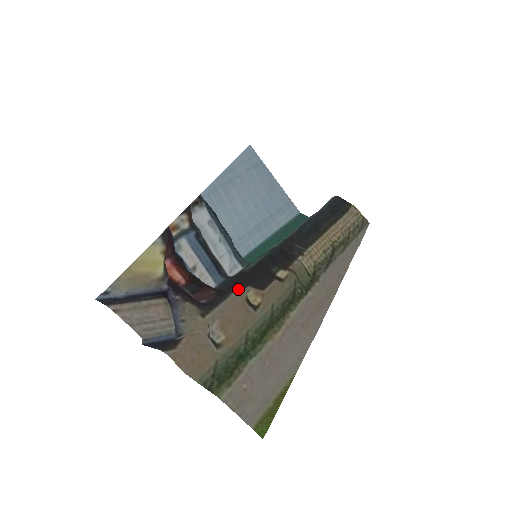
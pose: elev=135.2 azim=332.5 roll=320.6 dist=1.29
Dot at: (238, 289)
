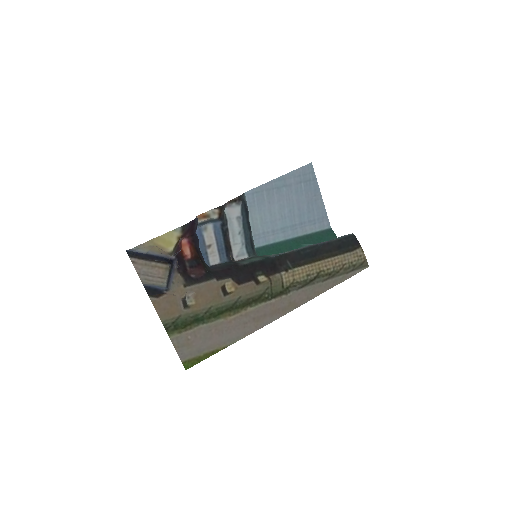
Dot at: (221, 277)
